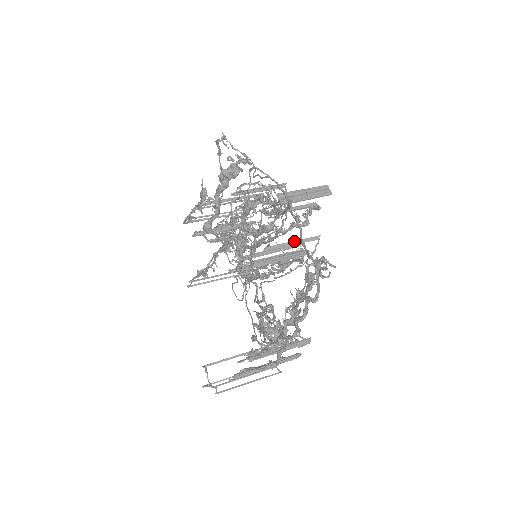
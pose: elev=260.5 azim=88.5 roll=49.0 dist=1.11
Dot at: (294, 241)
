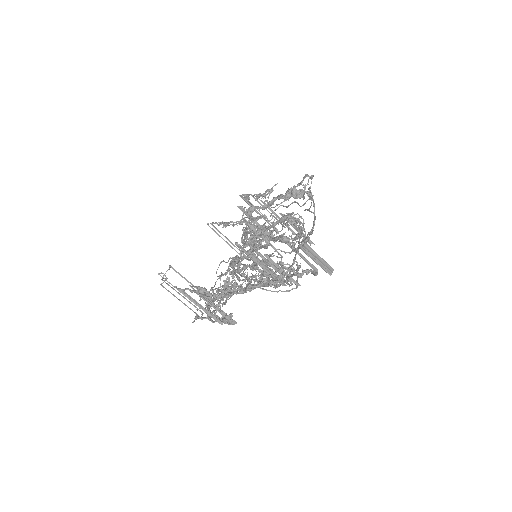
Dot at: occluded
